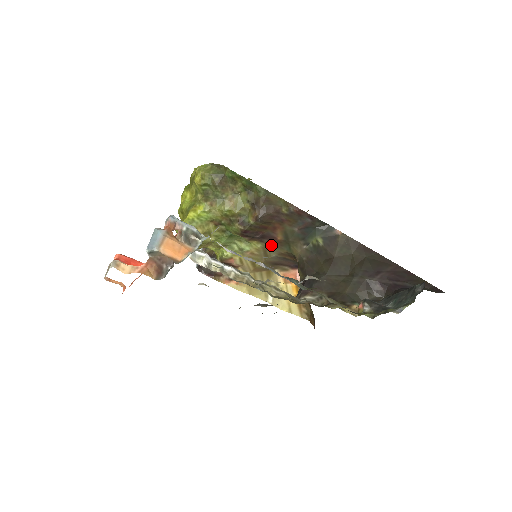
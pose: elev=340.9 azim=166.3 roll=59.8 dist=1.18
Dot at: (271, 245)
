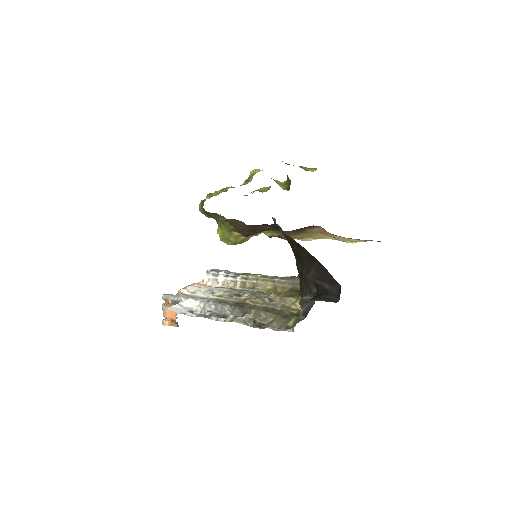
Dot at: (275, 230)
